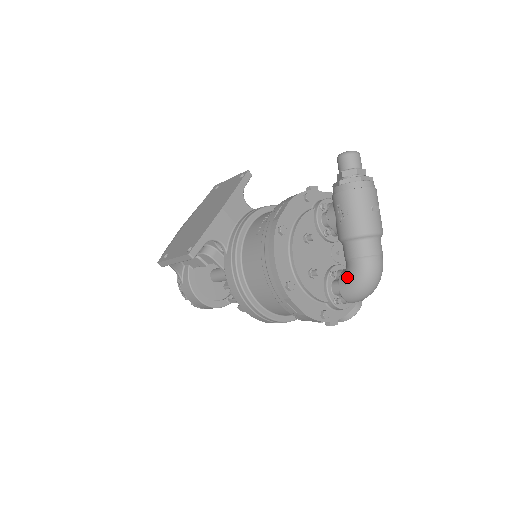
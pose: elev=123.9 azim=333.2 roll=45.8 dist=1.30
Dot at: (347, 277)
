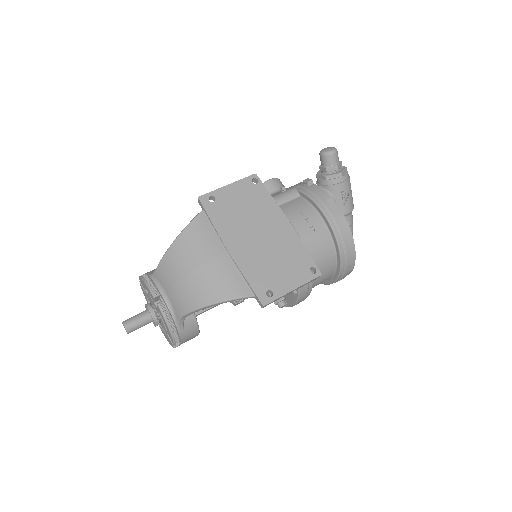
Dot at: occluded
